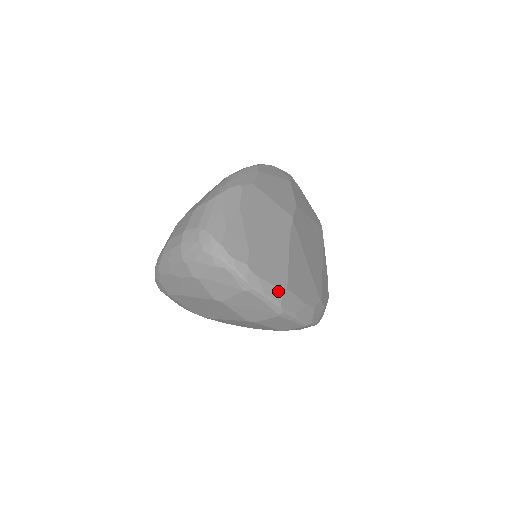
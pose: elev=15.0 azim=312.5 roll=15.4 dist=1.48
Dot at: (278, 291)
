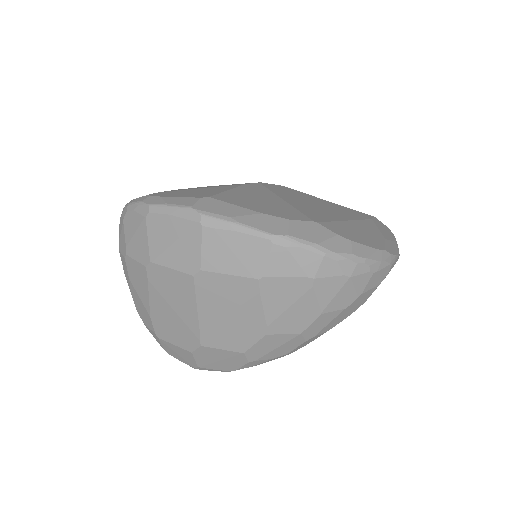
Dot at: (191, 200)
